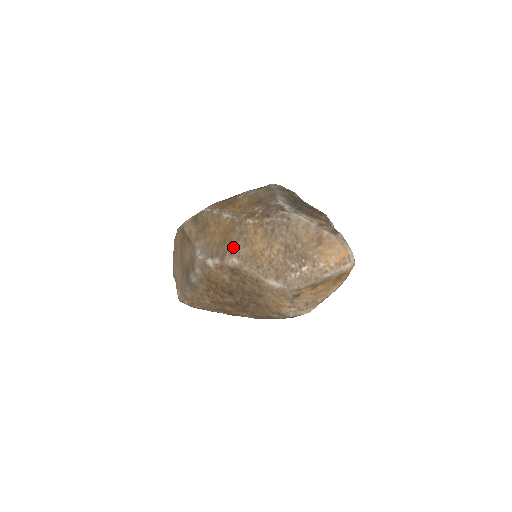
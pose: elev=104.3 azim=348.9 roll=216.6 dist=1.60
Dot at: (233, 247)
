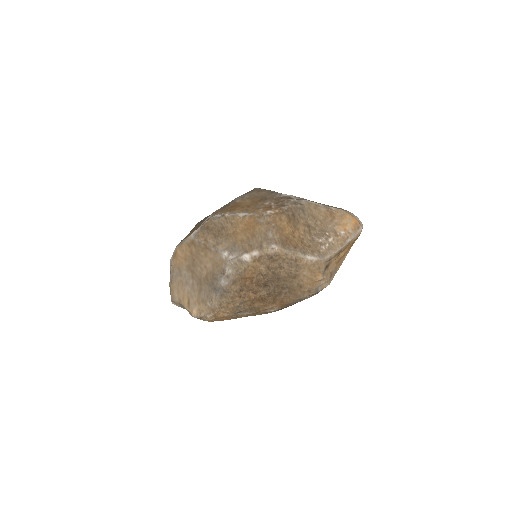
Dot at: (266, 237)
